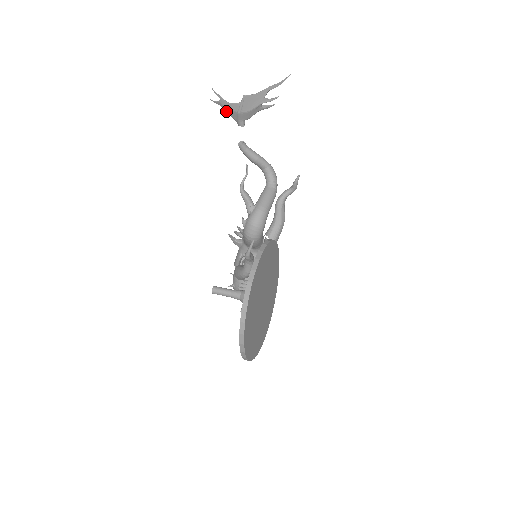
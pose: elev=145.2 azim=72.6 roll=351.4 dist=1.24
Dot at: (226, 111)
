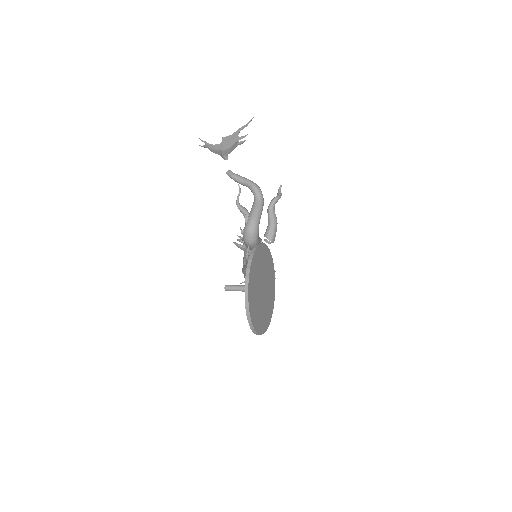
Dot at: (212, 151)
